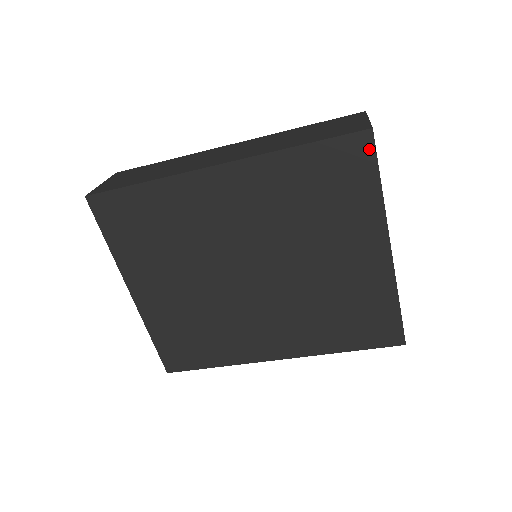
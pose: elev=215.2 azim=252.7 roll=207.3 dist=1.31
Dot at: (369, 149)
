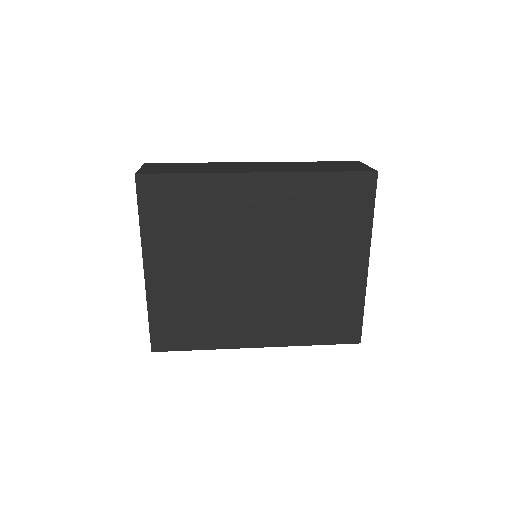
Dot at: (372, 185)
